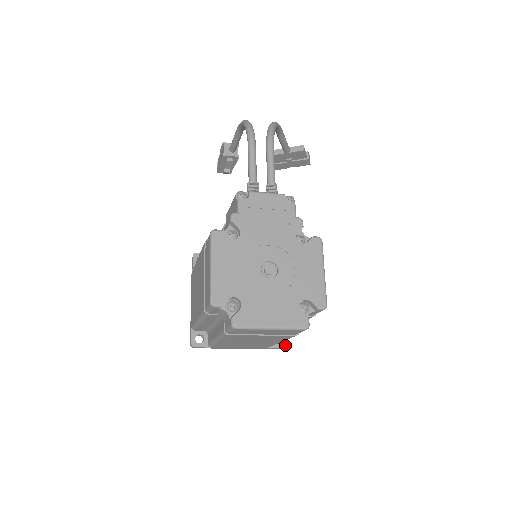
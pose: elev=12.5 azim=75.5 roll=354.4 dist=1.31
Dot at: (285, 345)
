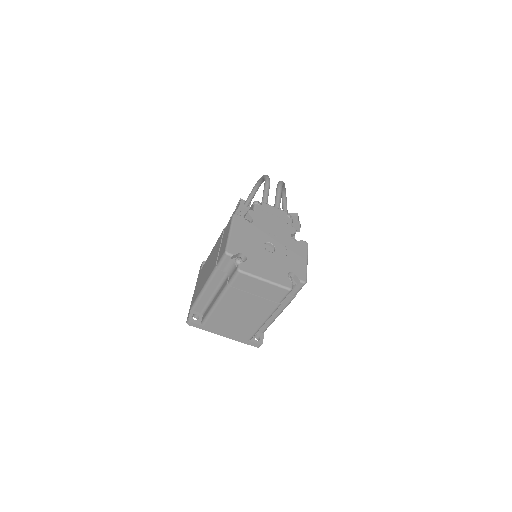
Dot at: (262, 343)
